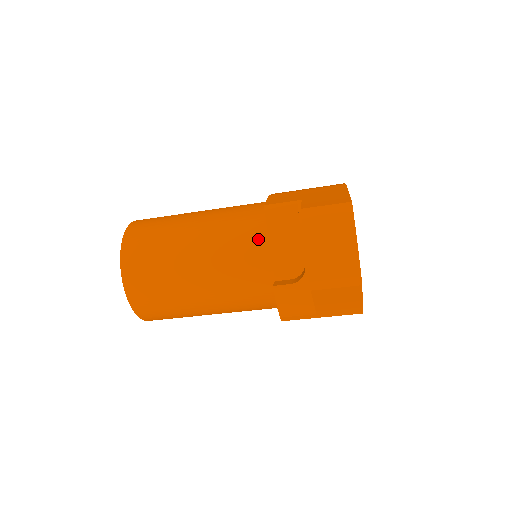
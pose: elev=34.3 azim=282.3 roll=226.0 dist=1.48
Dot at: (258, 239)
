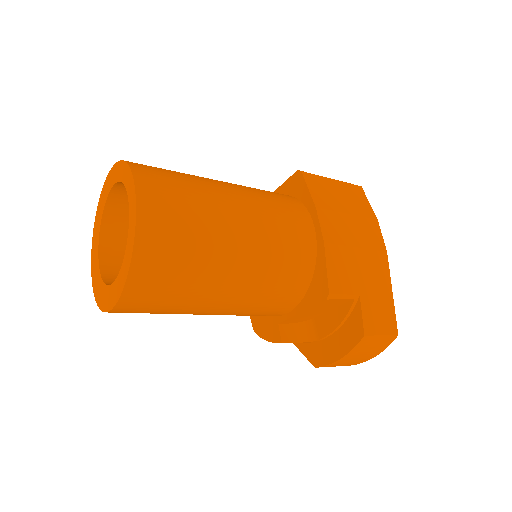
Dot at: (292, 298)
